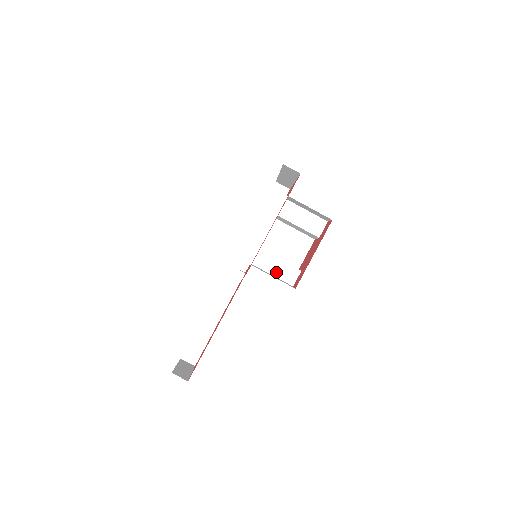
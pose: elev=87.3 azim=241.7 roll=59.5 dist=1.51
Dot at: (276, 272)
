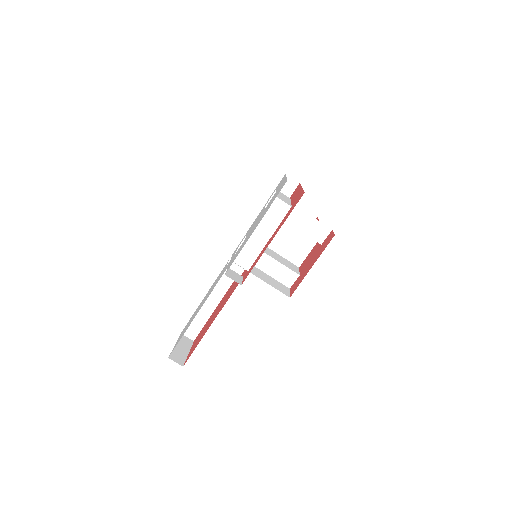
Dot at: (274, 274)
